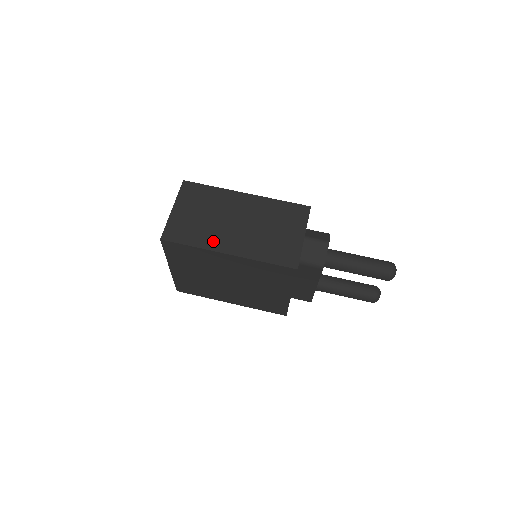
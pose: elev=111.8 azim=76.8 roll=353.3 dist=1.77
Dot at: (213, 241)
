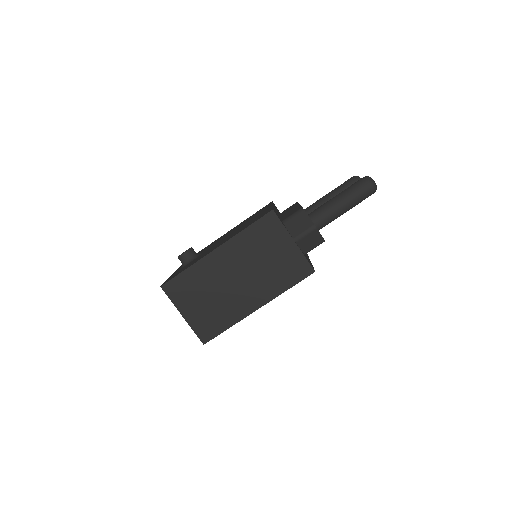
Dot at: (238, 310)
